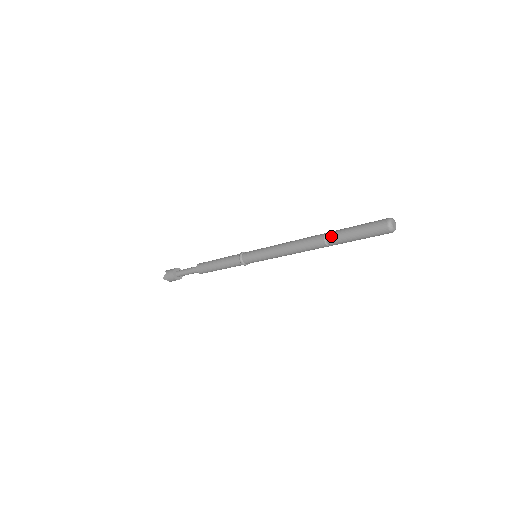
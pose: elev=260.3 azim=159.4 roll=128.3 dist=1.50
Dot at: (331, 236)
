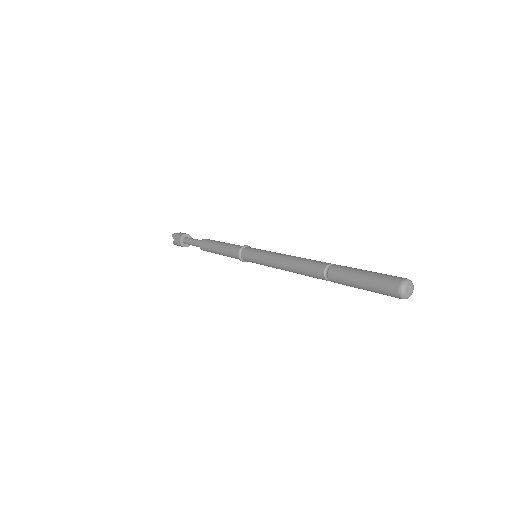
Dot at: (332, 278)
